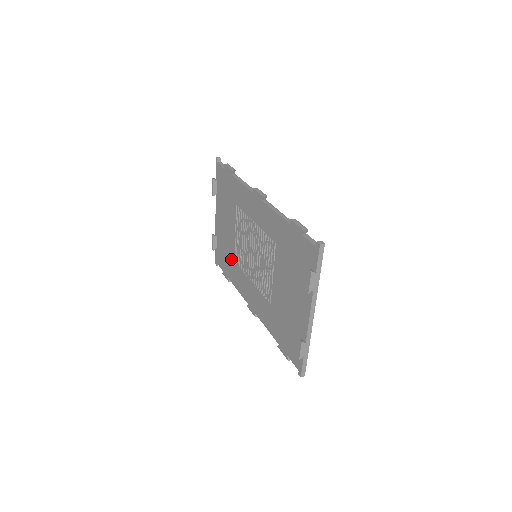
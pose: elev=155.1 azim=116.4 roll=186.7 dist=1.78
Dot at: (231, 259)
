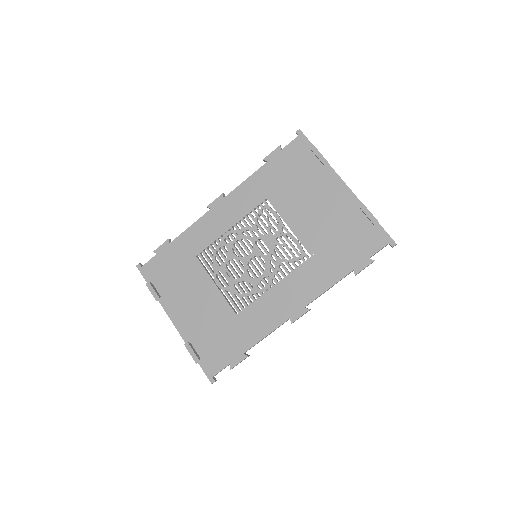
Dot at: (230, 321)
